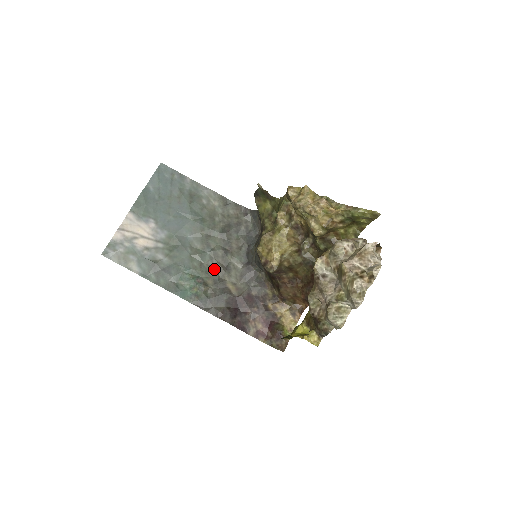
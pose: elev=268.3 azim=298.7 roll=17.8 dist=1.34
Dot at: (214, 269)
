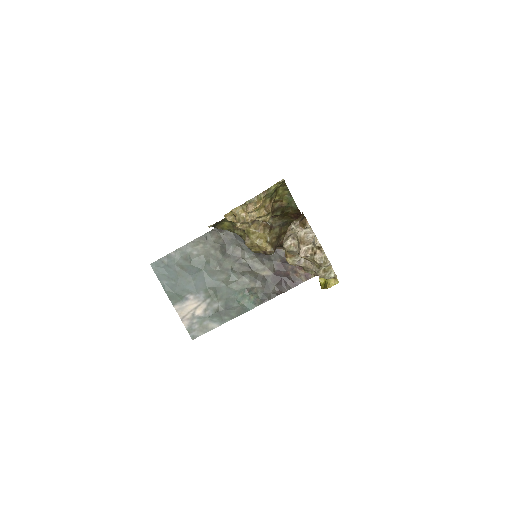
Dot at: (246, 276)
